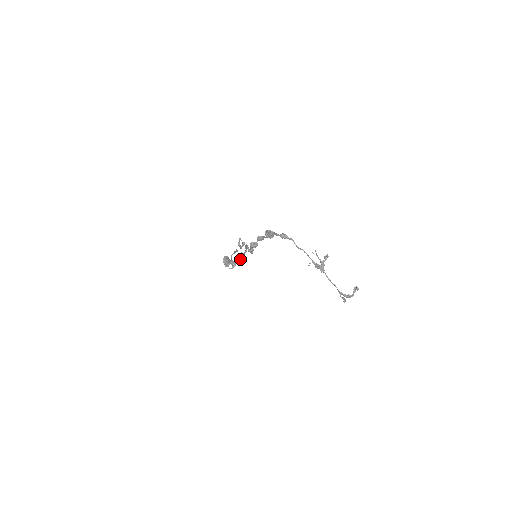
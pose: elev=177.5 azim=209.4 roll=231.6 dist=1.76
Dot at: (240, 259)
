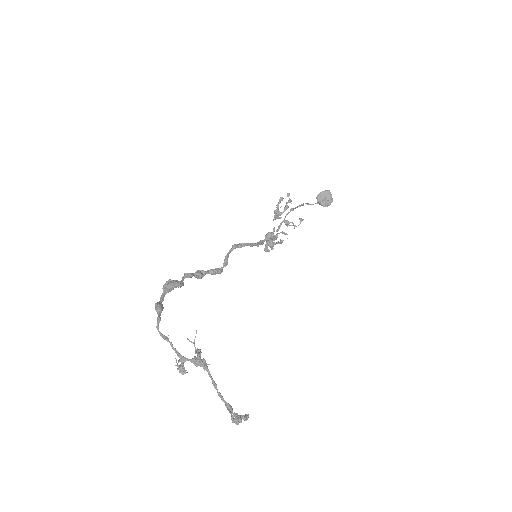
Dot at: (271, 240)
